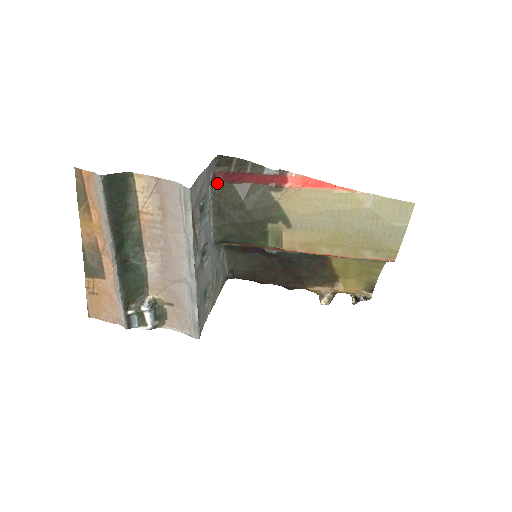
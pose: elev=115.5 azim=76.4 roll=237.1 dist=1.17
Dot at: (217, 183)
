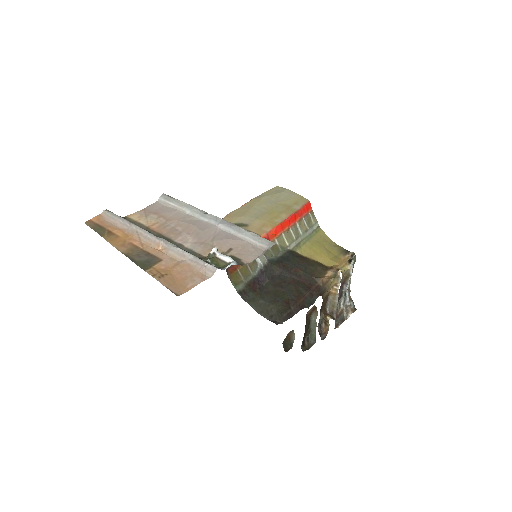
Dot at: occluded
